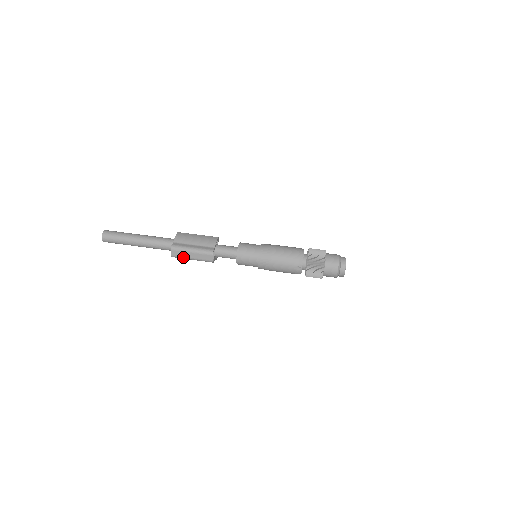
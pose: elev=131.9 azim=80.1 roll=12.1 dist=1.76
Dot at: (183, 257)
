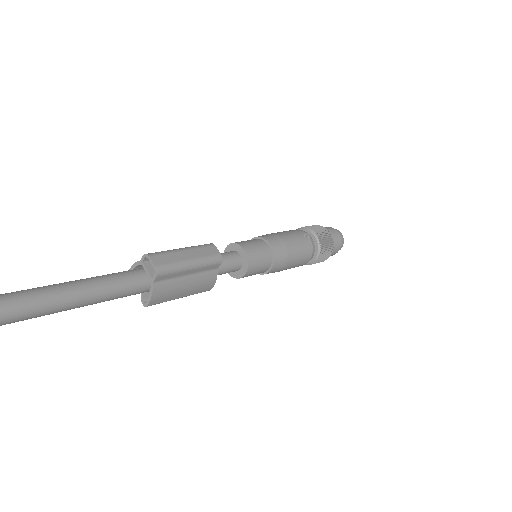
Dot at: (176, 263)
